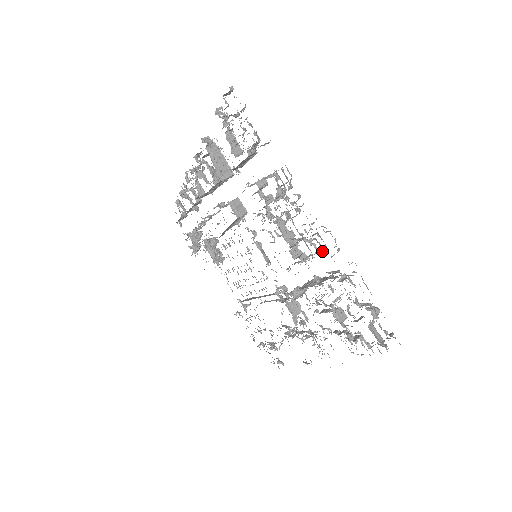
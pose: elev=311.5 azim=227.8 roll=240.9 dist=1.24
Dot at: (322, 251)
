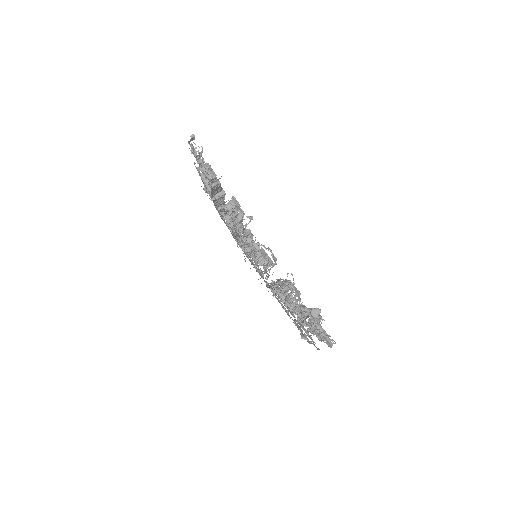
Dot at: occluded
